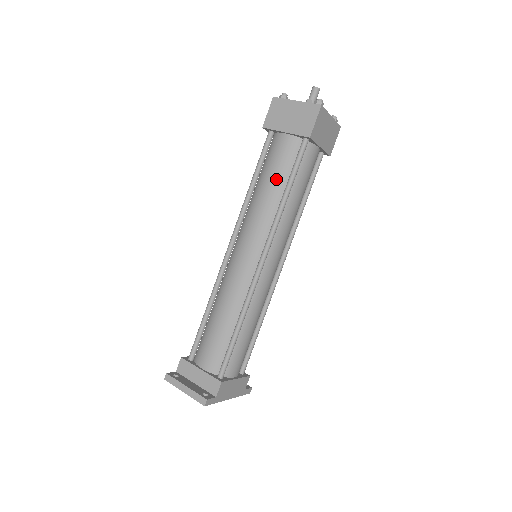
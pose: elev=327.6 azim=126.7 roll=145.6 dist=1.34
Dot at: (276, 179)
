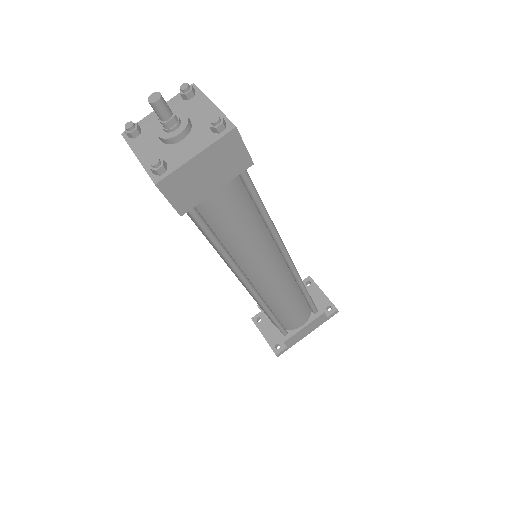
Dot at: (200, 230)
